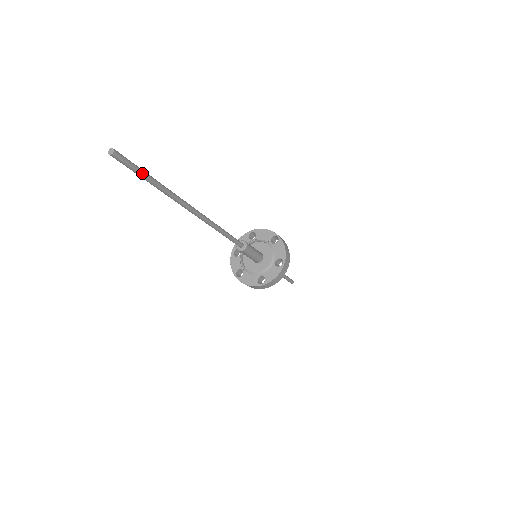
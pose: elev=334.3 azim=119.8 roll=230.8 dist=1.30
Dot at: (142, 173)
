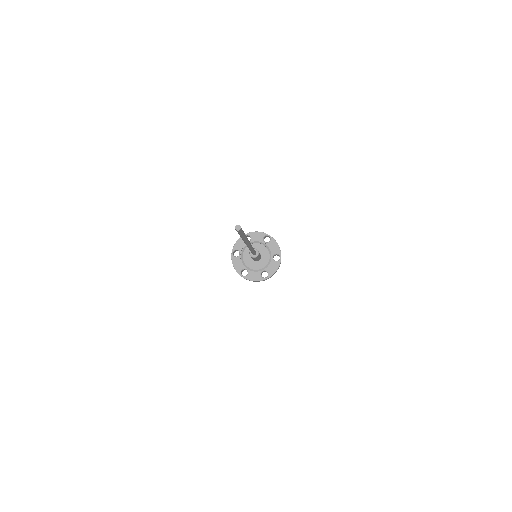
Dot at: (242, 235)
